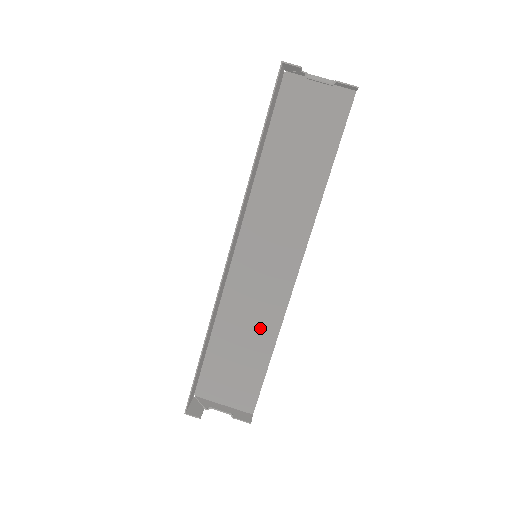
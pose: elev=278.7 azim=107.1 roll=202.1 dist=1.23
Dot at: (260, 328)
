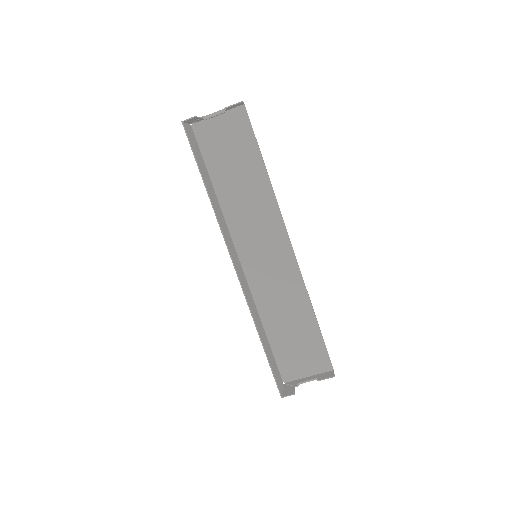
Dot at: (294, 304)
